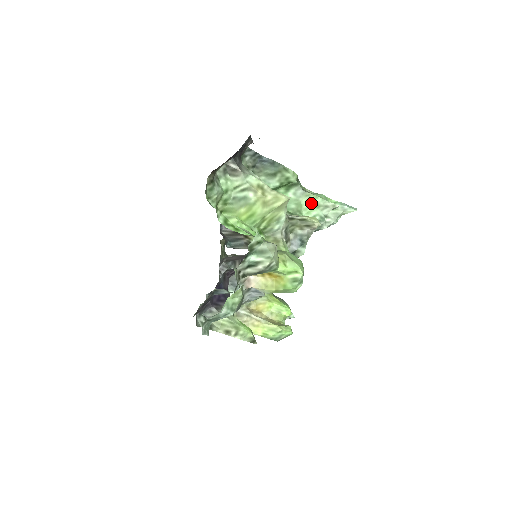
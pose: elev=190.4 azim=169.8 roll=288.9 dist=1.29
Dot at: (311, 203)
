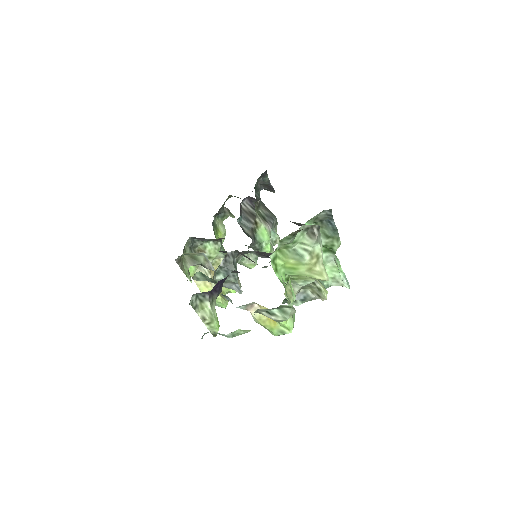
Dot at: (331, 272)
